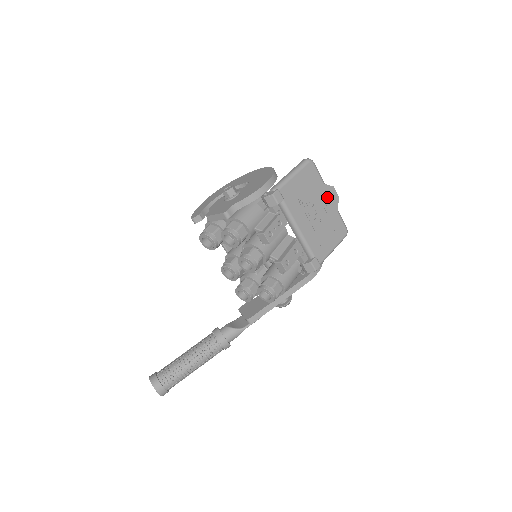
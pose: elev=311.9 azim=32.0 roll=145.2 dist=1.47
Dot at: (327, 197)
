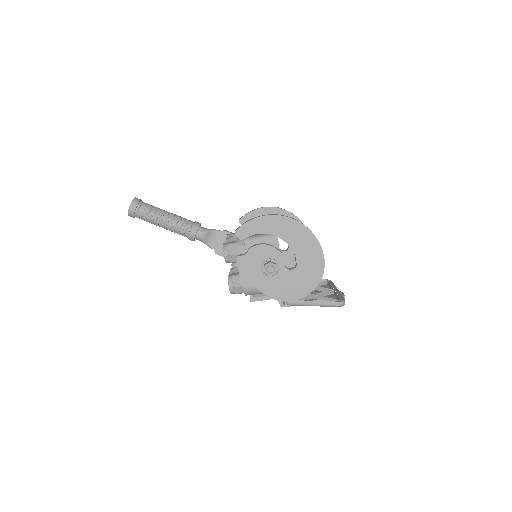
Dot at: occluded
